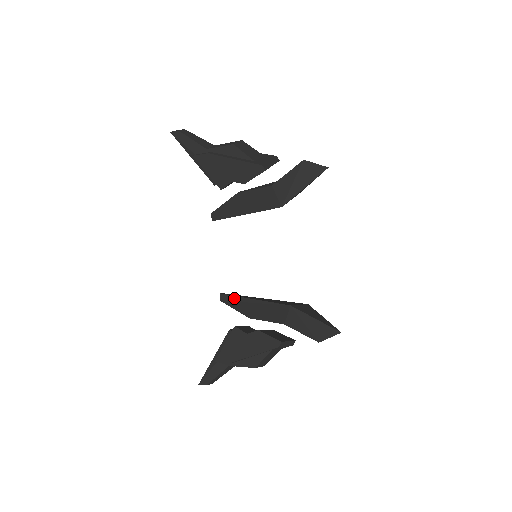
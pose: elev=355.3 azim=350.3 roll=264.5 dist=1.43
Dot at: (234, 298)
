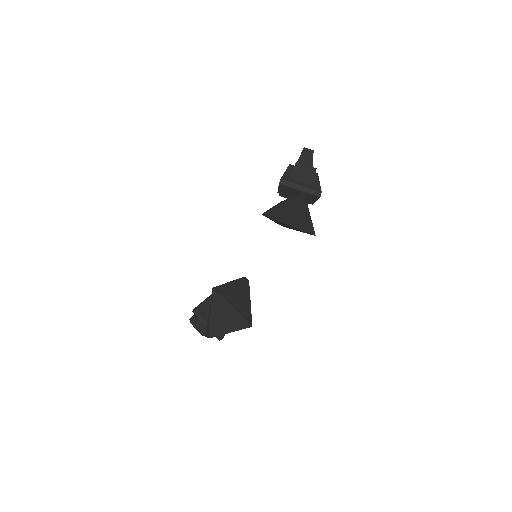
Dot at: occluded
